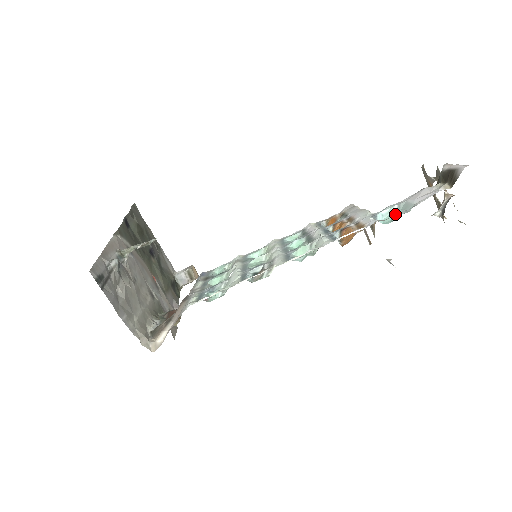
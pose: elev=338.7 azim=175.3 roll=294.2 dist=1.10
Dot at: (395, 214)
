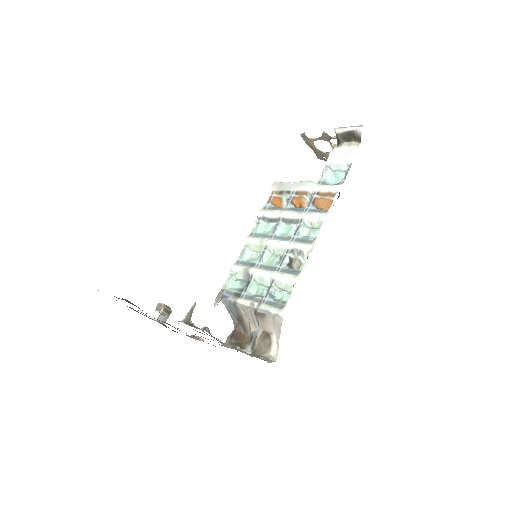
Dot at: (337, 175)
